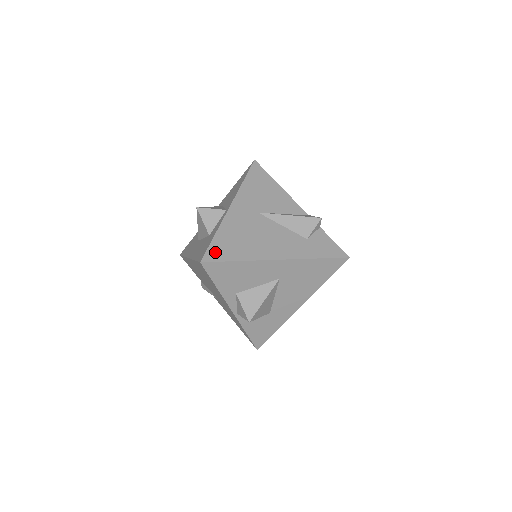
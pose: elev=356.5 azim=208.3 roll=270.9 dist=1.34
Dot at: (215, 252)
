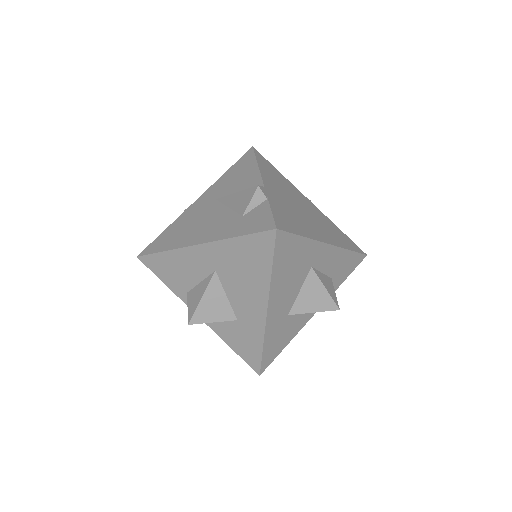
Dot at: (153, 246)
